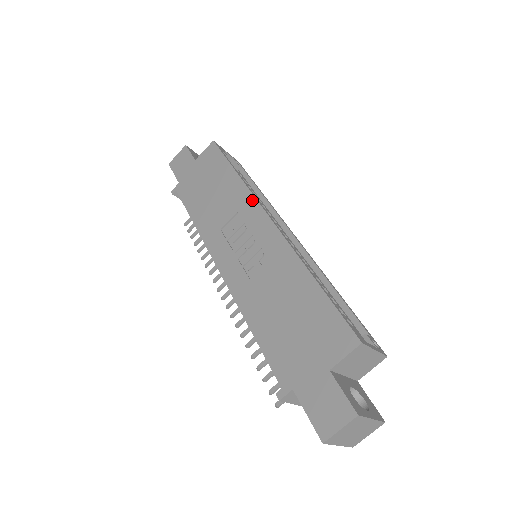
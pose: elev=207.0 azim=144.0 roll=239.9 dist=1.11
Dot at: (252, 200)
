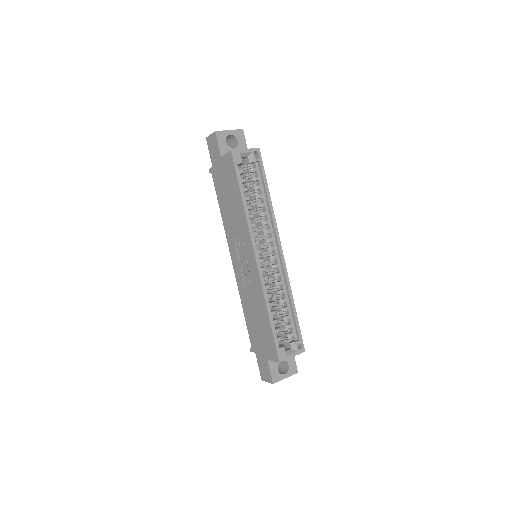
Dot at: (248, 235)
